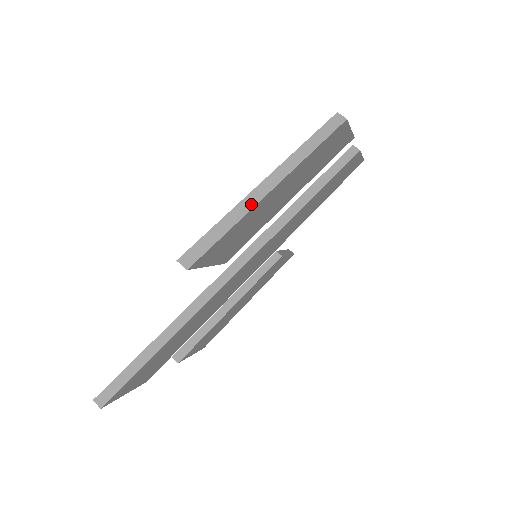
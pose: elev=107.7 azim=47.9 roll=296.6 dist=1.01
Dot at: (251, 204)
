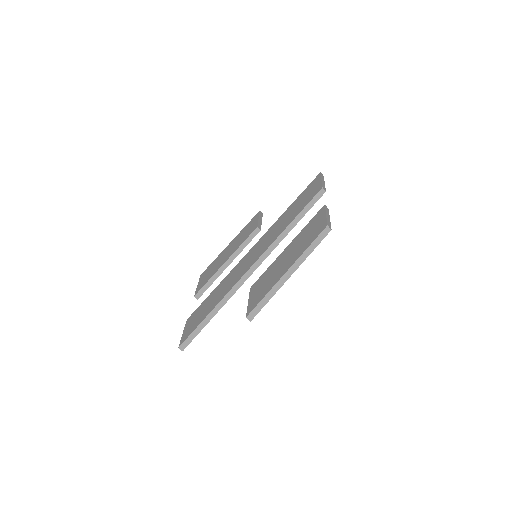
Dot at: (280, 285)
